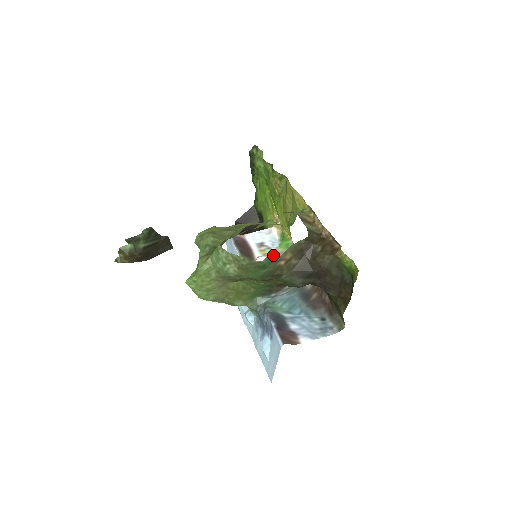
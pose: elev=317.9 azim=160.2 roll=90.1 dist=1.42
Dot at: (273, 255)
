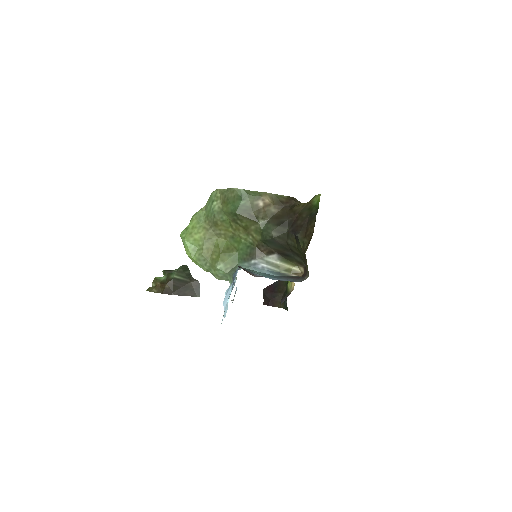
Dot at: (253, 193)
